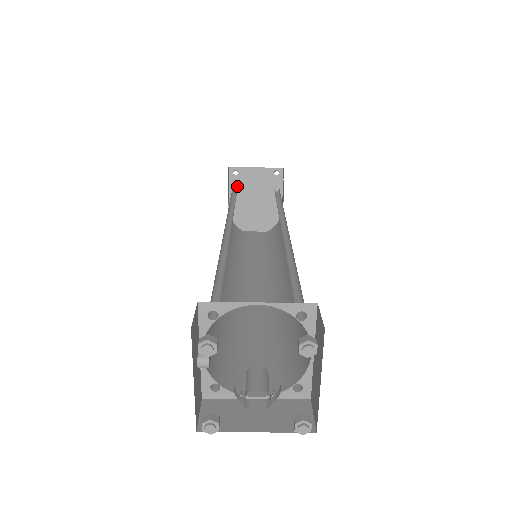
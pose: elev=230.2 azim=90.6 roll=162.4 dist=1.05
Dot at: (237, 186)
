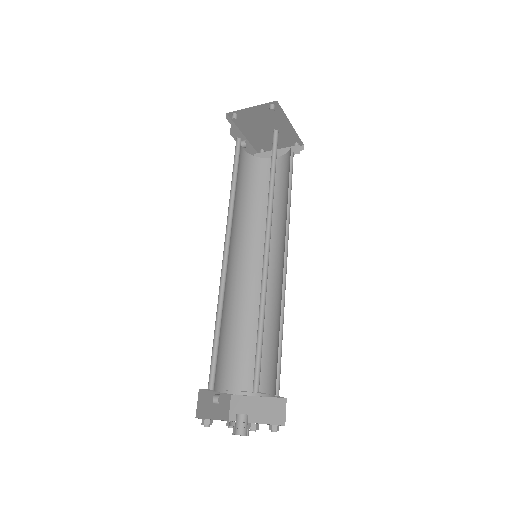
Dot at: (243, 123)
